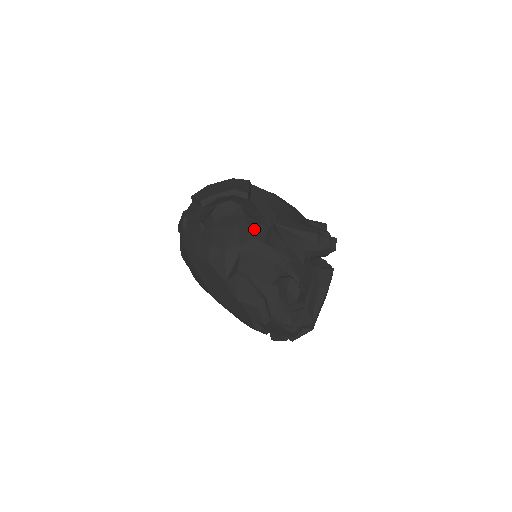
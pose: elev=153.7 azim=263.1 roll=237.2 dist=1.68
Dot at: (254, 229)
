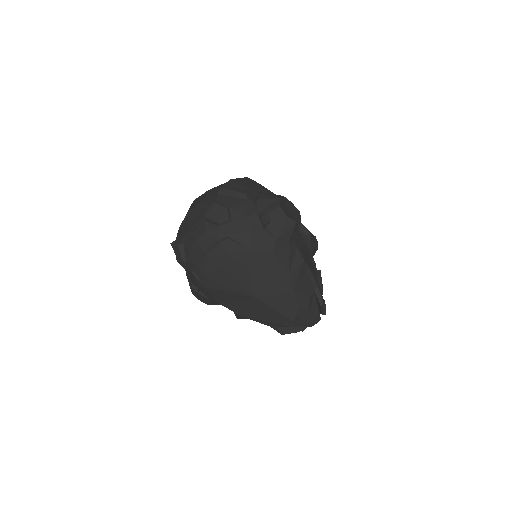
Dot at: occluded
